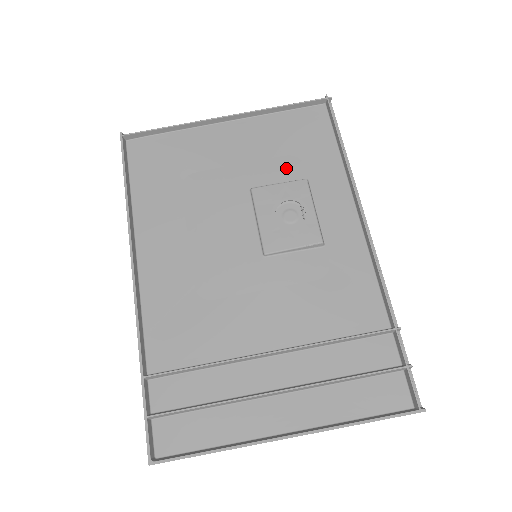
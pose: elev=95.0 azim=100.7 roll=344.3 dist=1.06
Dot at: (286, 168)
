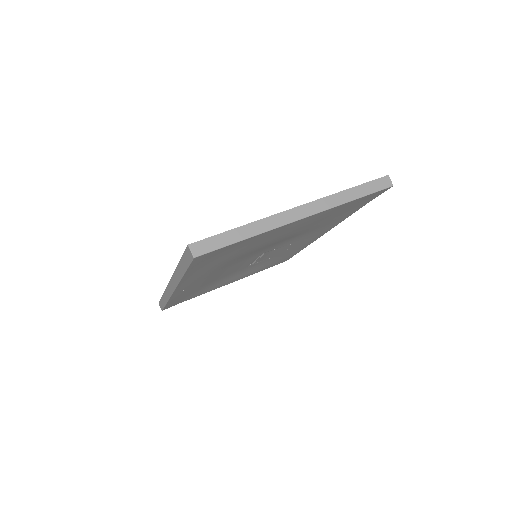
Dot at: occluded
